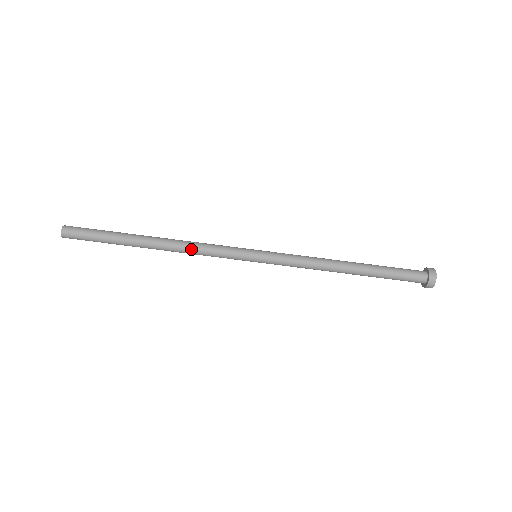
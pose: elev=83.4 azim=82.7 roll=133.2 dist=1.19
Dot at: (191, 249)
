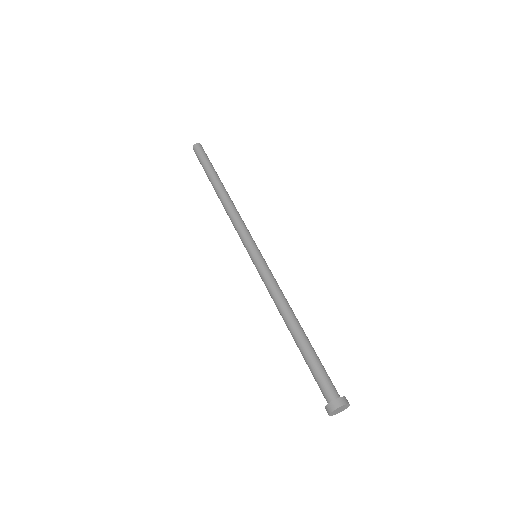
Dot at: (237, 211)
